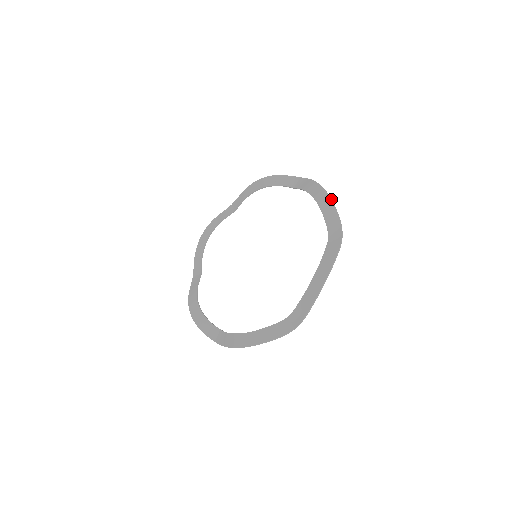
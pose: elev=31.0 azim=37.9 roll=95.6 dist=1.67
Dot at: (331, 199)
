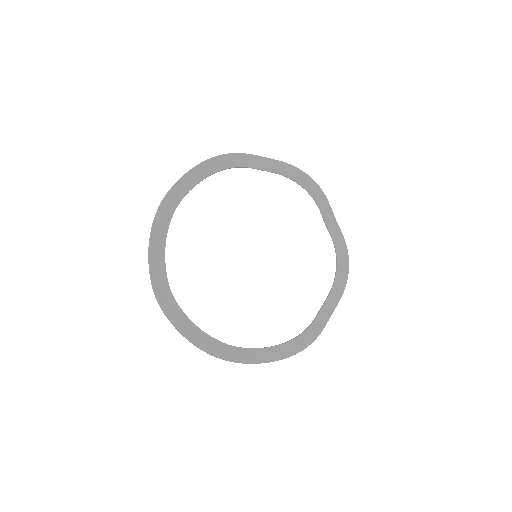
Dot at: occluded
